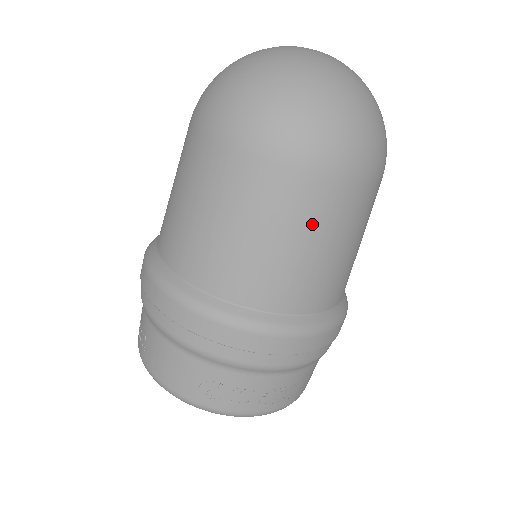
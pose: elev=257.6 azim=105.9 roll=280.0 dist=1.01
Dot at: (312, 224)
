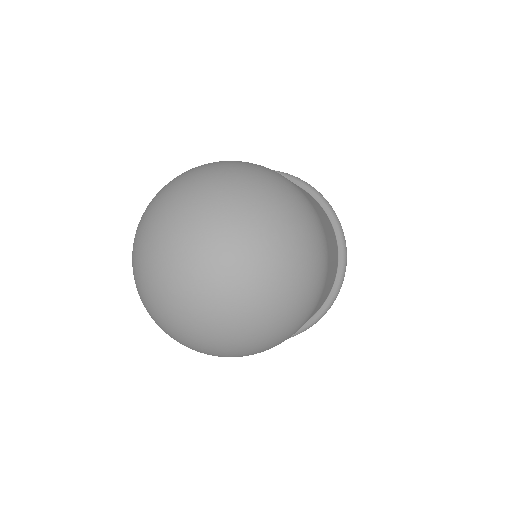
Dot at: occluded
